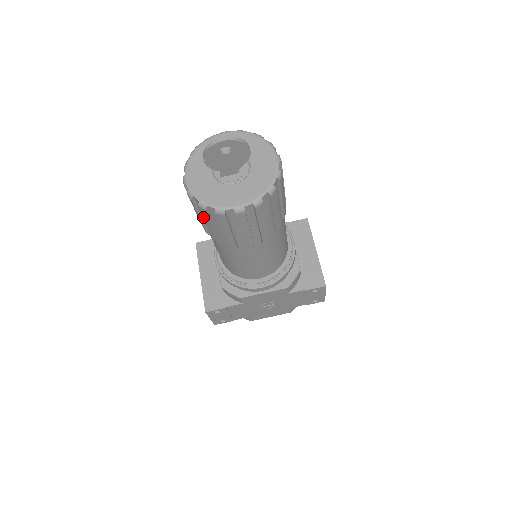
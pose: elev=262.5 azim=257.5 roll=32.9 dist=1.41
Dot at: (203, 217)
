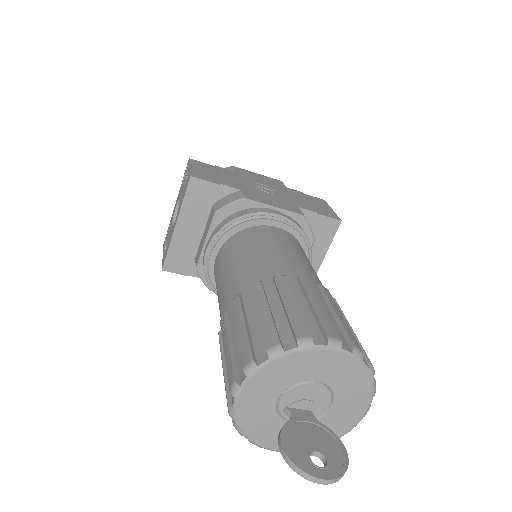
Dot at: occluded
